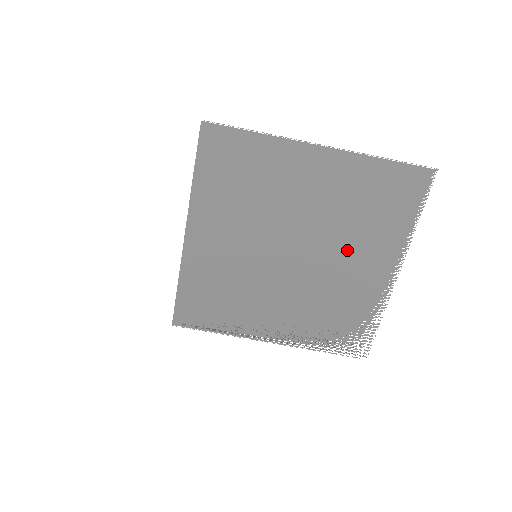
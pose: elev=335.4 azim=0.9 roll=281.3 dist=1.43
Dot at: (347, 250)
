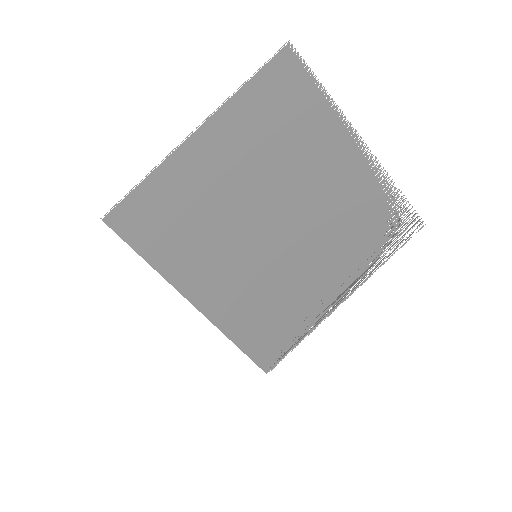
Dot at: (308, 172)
